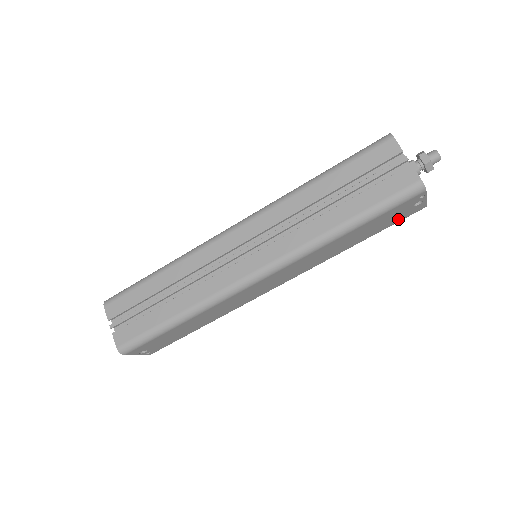
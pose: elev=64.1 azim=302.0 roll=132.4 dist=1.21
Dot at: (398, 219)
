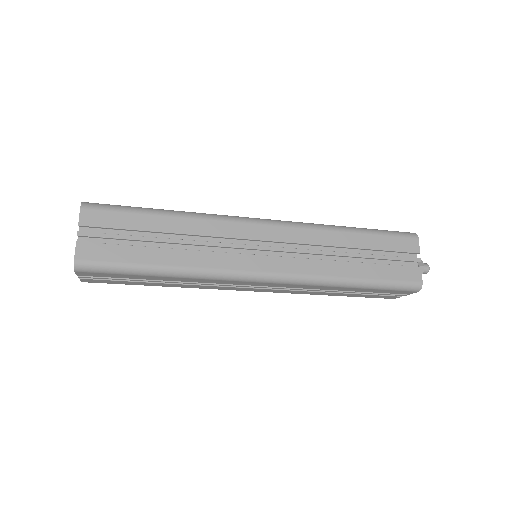
Dot at: occluded
